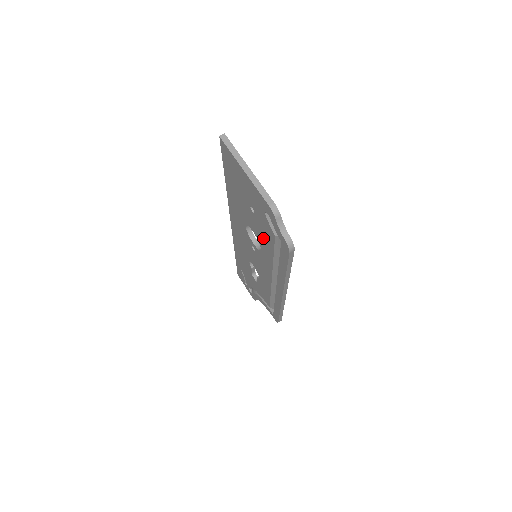
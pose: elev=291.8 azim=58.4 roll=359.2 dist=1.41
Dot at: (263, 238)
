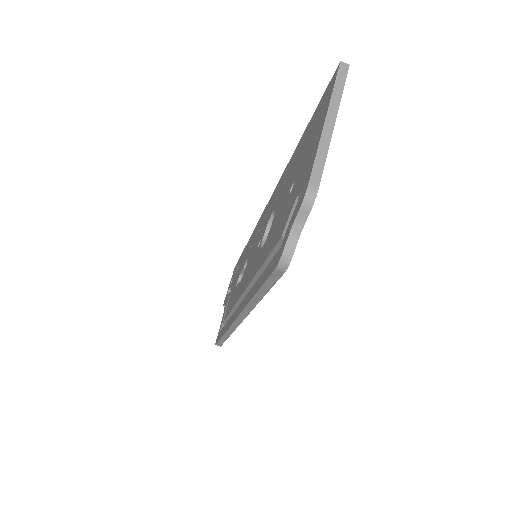
Dot at: (273, 233)
